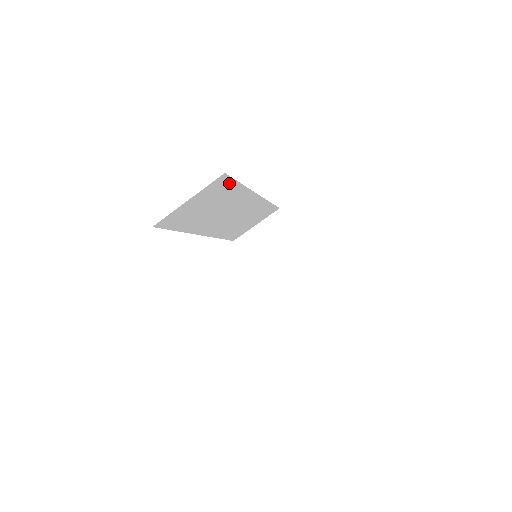
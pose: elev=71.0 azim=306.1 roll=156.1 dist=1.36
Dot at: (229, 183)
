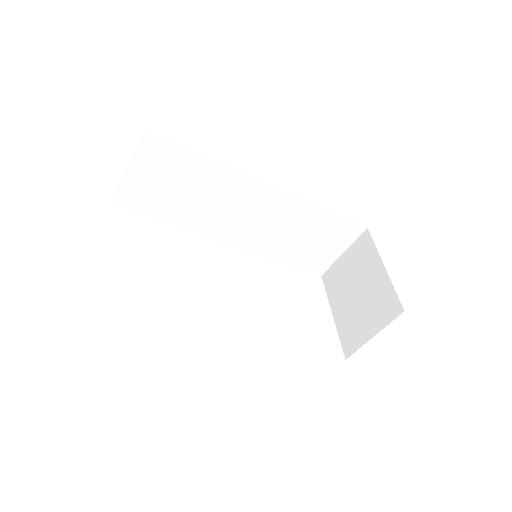
Dot at: (176, 151)
